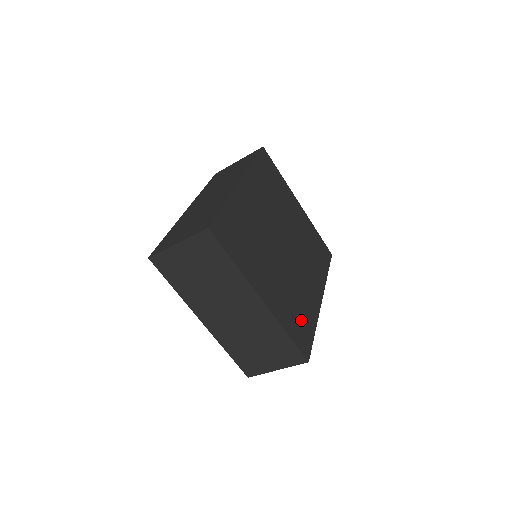
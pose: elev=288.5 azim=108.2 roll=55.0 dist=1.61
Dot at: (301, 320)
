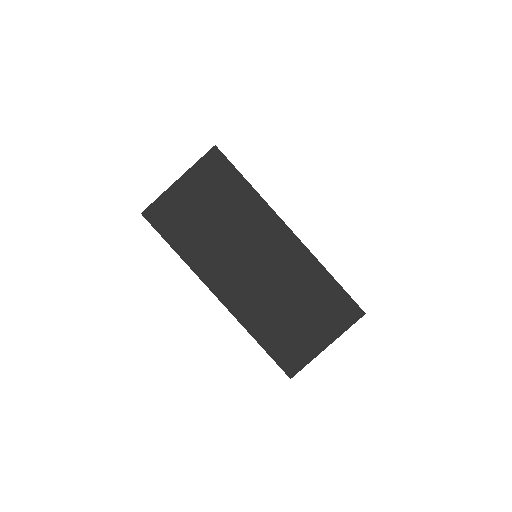
Dot at: occluded
